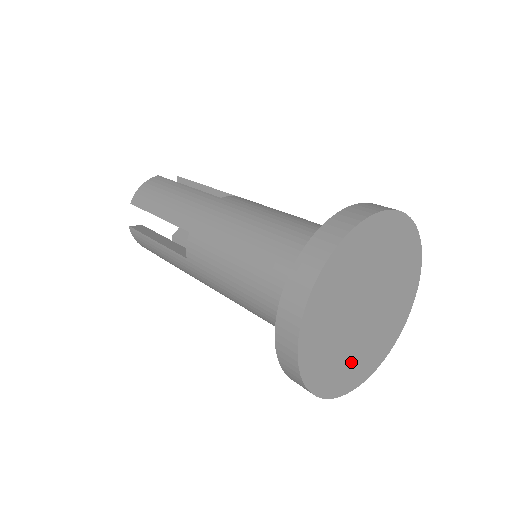
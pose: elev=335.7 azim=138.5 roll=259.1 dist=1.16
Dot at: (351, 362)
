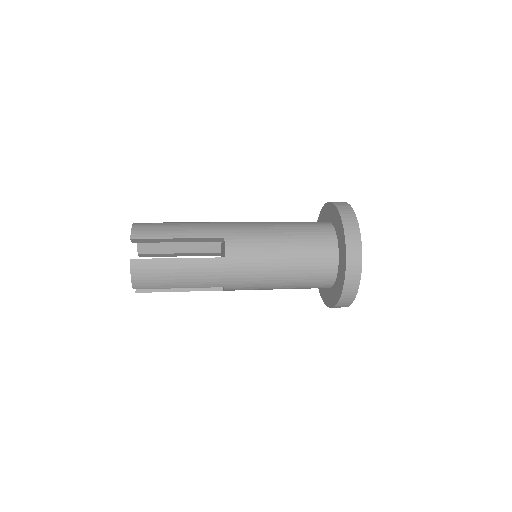
Dot at: occluded
